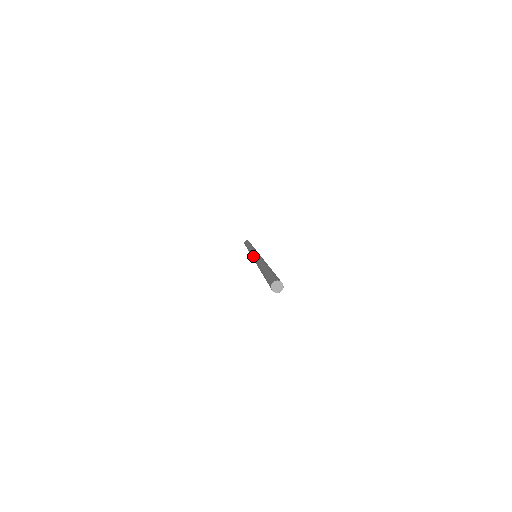
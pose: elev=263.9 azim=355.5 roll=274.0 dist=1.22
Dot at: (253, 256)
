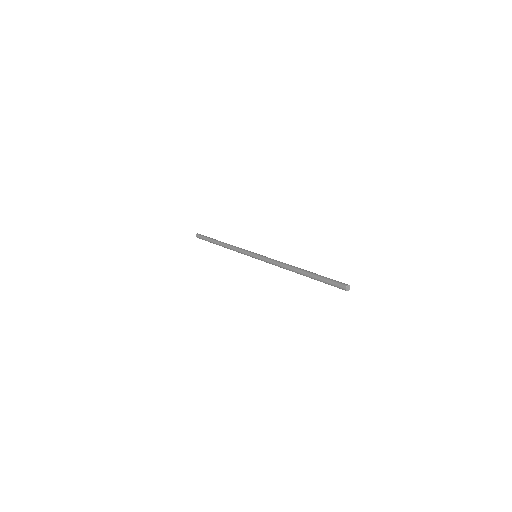
Dot at: (260, 259)
